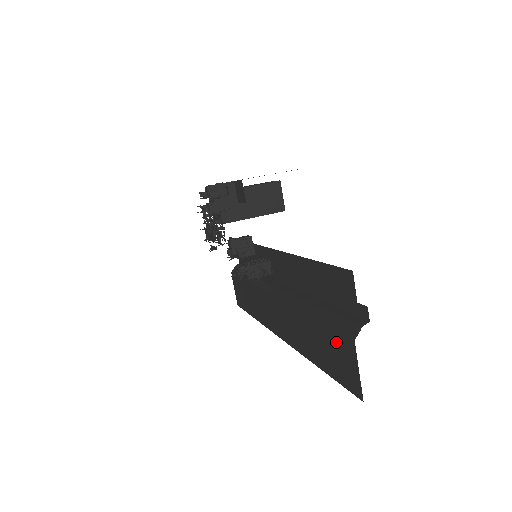
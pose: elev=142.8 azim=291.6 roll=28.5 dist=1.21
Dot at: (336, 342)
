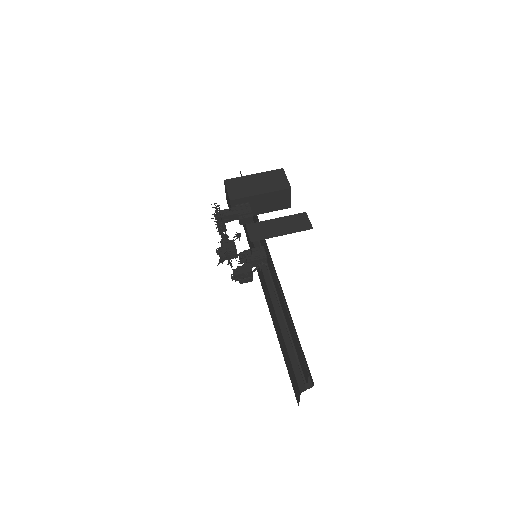
Dot at: (293, 373)
